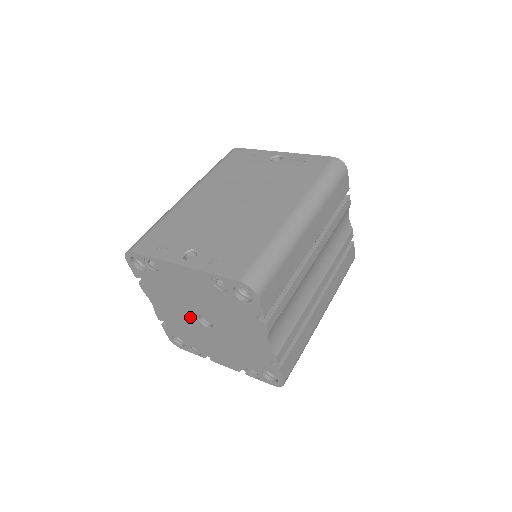
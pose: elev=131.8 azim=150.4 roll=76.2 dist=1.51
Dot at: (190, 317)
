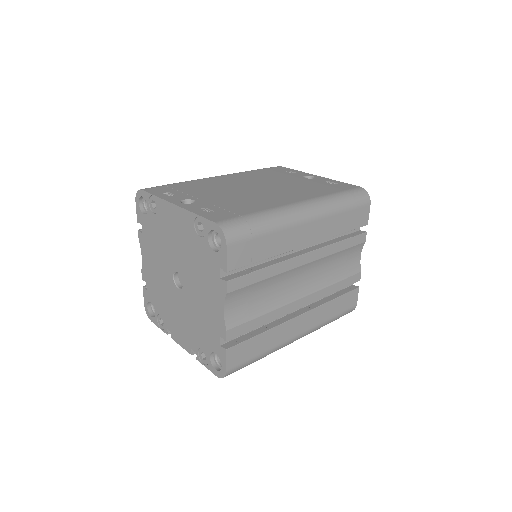
Dot at: (167, 275)
